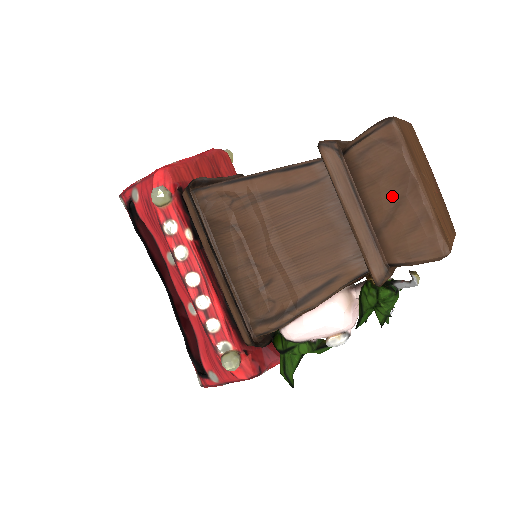
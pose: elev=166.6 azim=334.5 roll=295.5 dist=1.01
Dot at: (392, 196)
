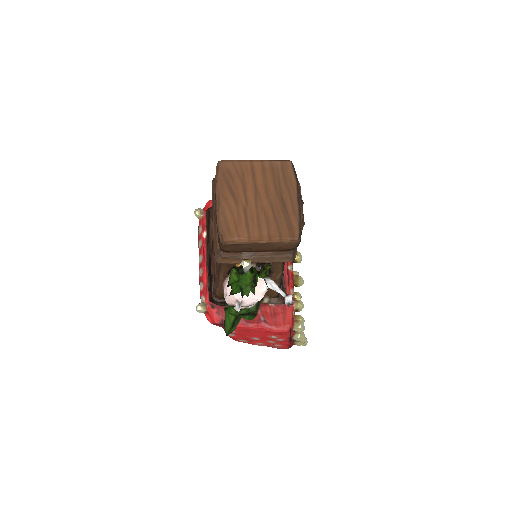
Dot at: occluded
